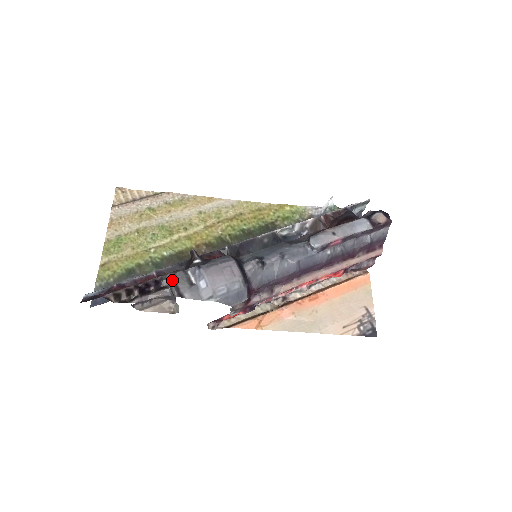
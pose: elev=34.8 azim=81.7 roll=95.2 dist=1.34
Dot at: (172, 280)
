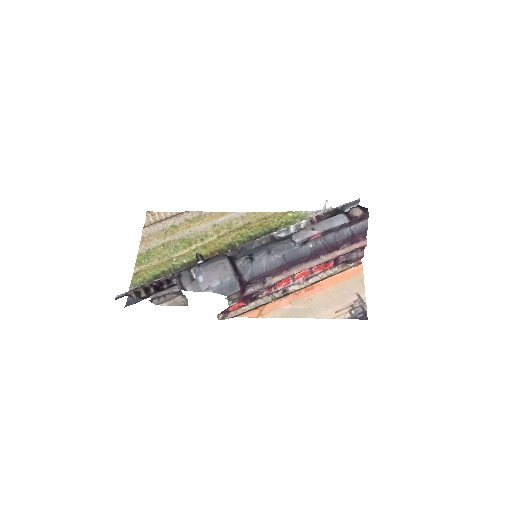
Dot at: (177, 277)
